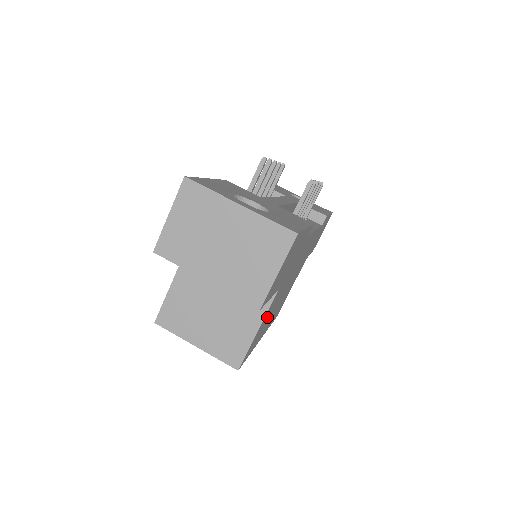
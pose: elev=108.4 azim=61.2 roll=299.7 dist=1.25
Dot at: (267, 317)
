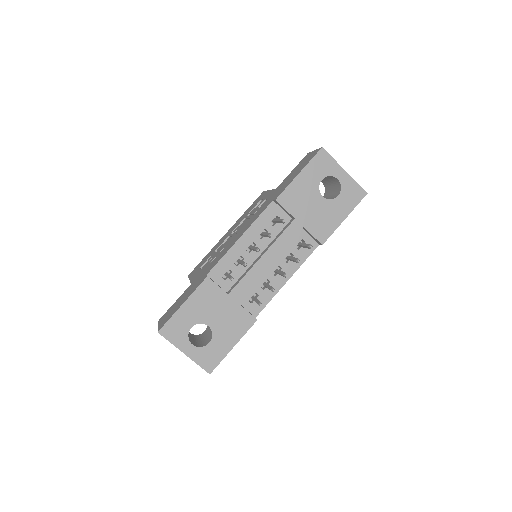
Dot at: occluded
